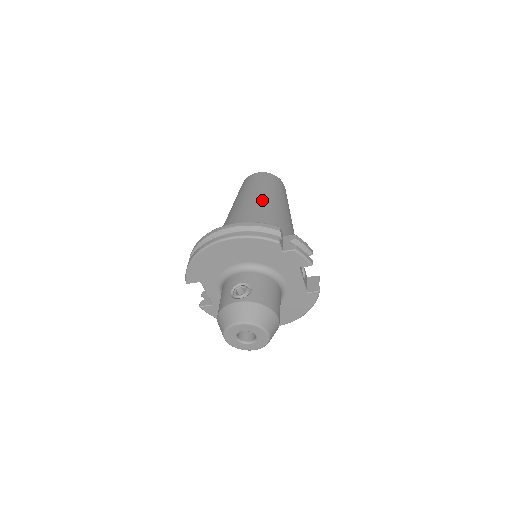
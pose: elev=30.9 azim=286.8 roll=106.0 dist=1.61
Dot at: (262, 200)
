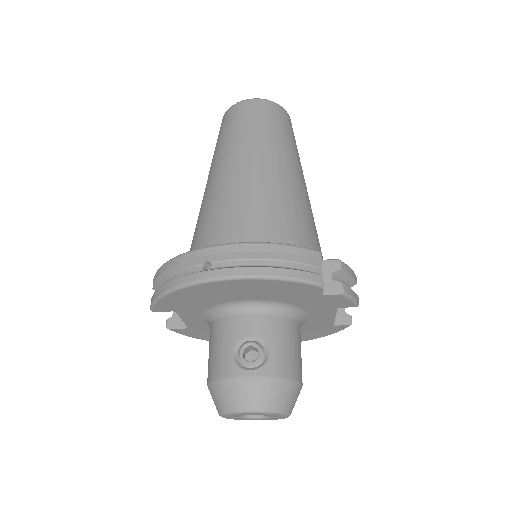
Dot at: (272, 167)
